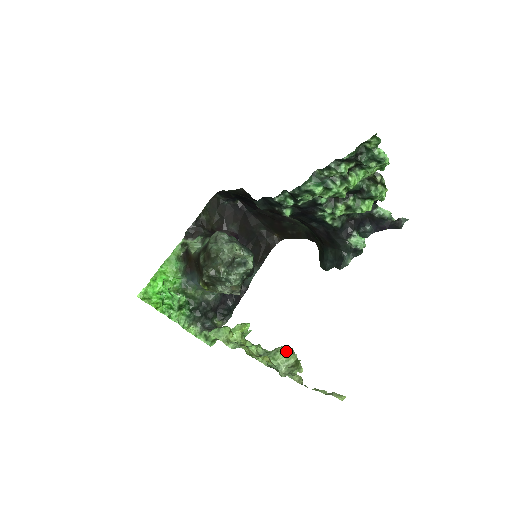
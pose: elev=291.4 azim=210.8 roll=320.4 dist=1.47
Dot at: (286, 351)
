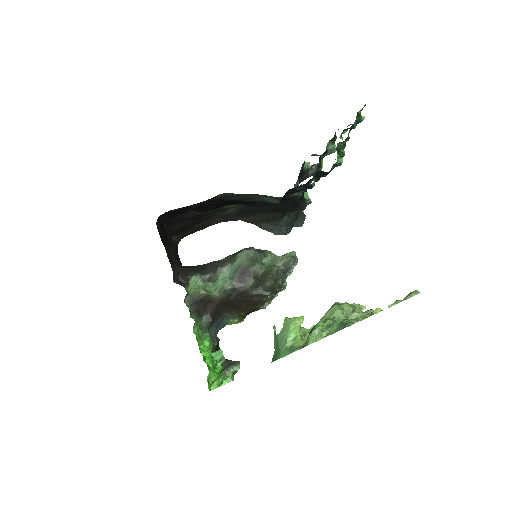
Dot at: (342, 306)
